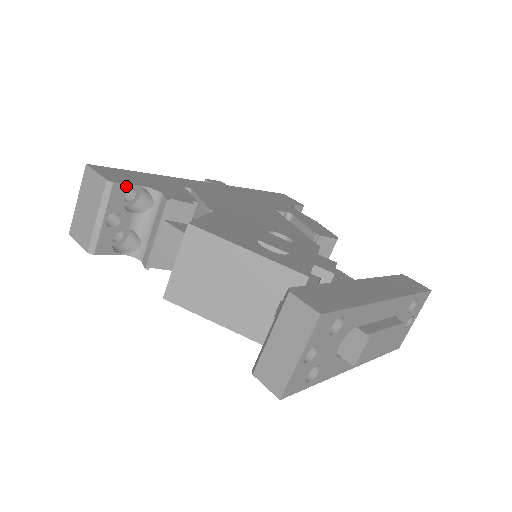
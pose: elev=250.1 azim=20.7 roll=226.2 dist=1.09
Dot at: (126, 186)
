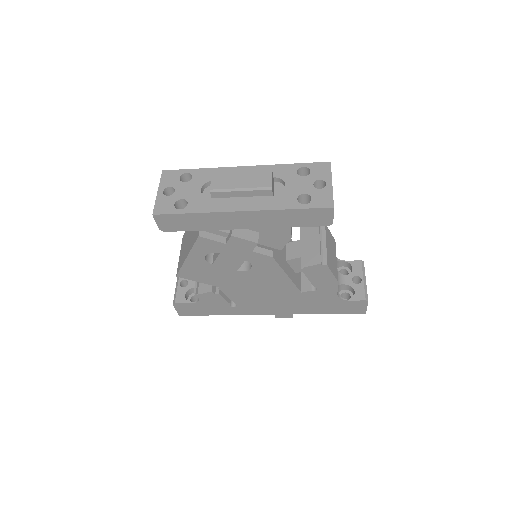
Dot at: occluded
